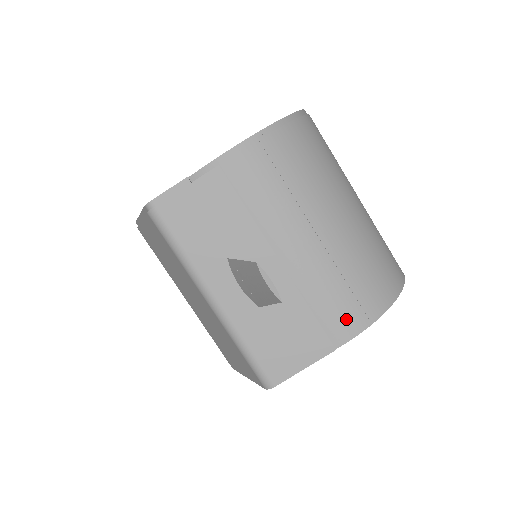
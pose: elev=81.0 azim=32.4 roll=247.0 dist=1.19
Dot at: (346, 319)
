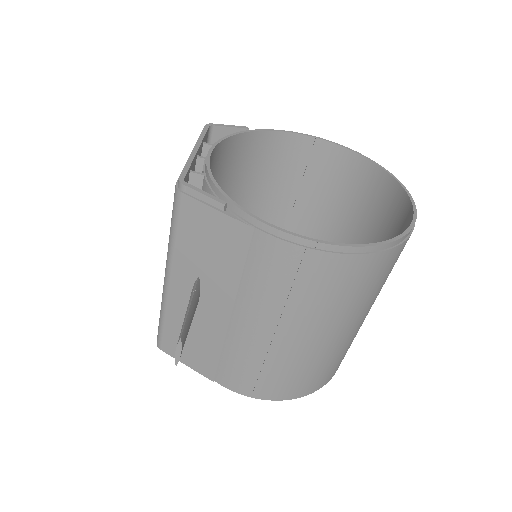
Dot at: (237, 380)
